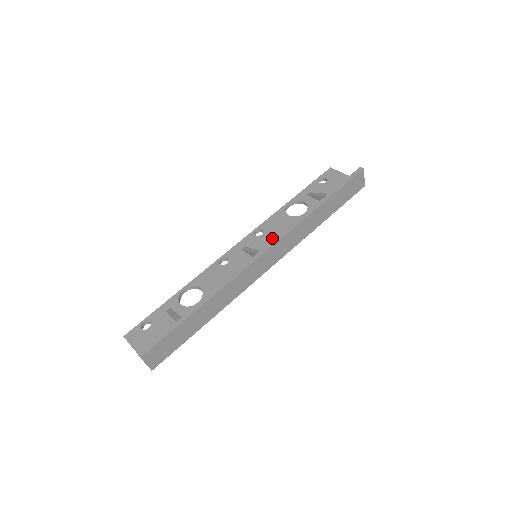
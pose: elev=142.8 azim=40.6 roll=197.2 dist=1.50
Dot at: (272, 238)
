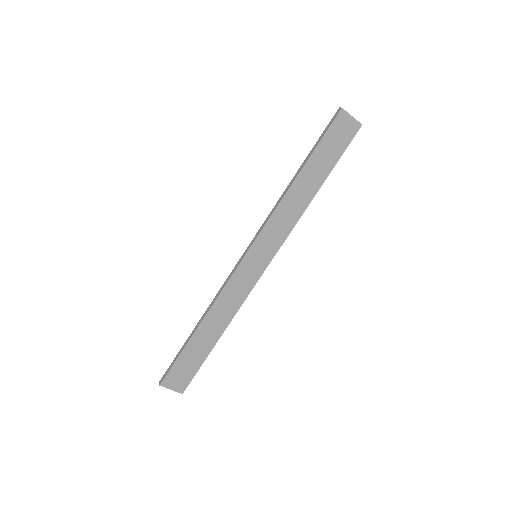
Dot at: occluded
